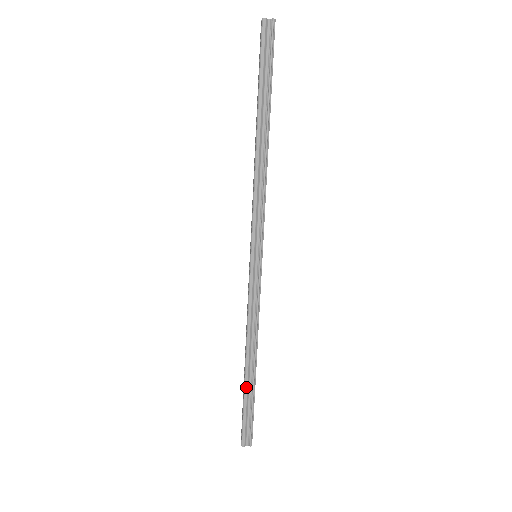
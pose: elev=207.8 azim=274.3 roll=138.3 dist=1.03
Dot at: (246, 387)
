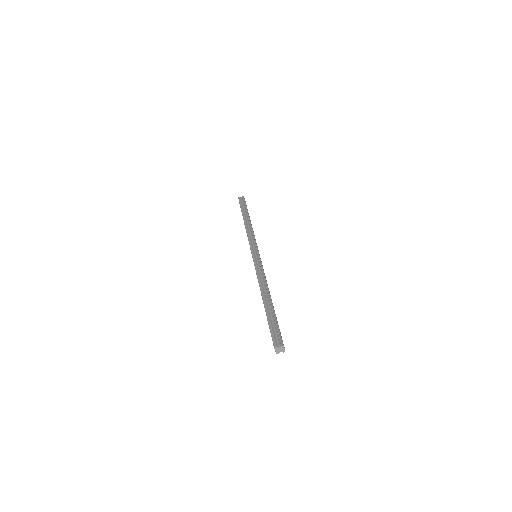
Dot at: (266, 310)
